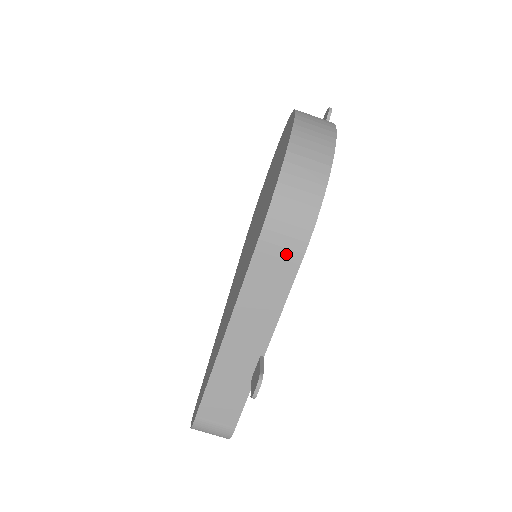
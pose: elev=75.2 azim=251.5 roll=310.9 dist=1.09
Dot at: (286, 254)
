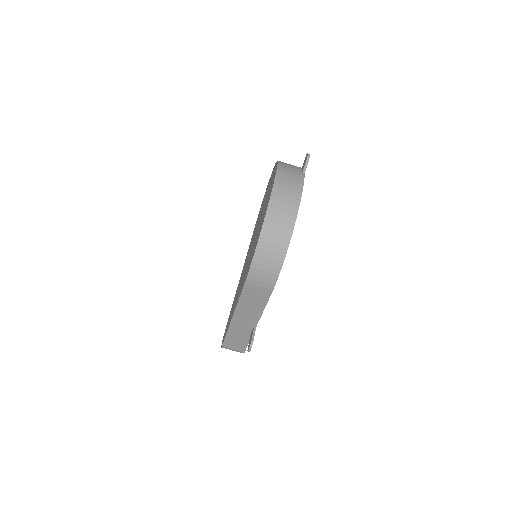
Dot at: (262, 289)
